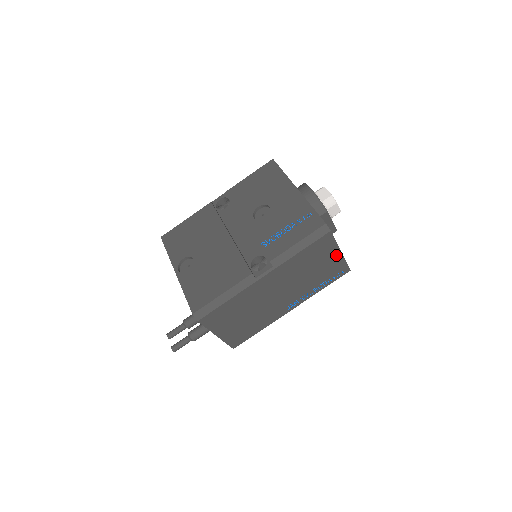
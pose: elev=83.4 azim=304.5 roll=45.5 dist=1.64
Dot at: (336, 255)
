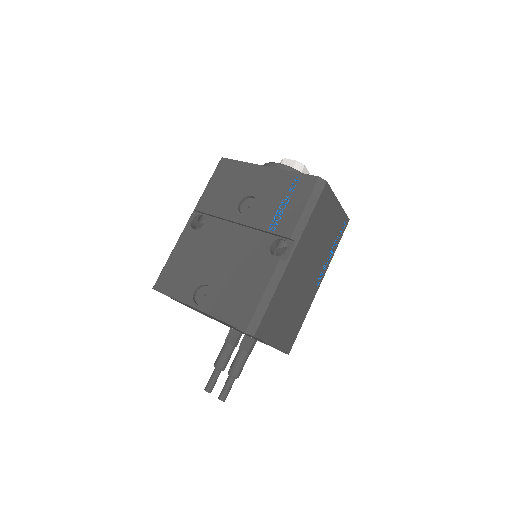
Dot at: (336, 207)
